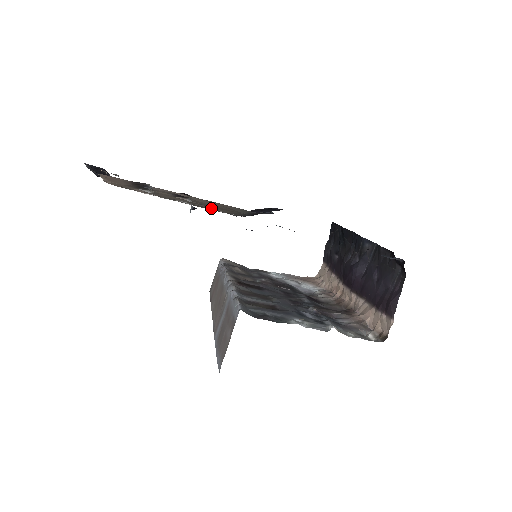
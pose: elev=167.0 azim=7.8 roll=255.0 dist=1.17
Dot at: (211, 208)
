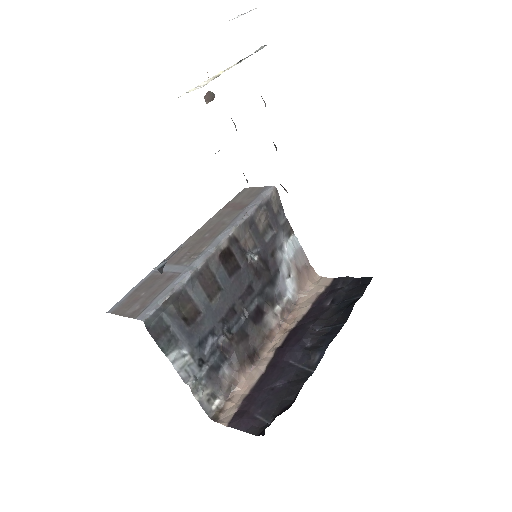
Dot at: occluded
